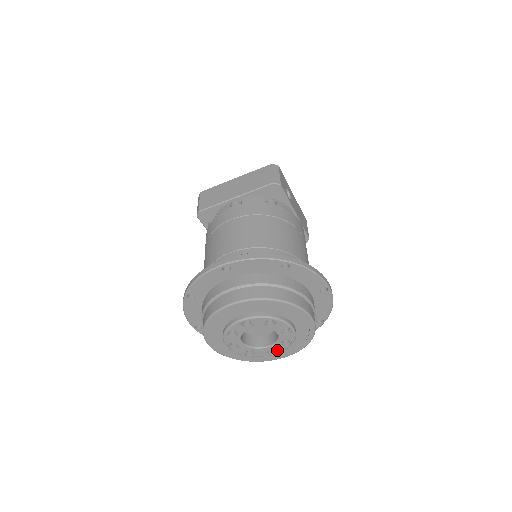
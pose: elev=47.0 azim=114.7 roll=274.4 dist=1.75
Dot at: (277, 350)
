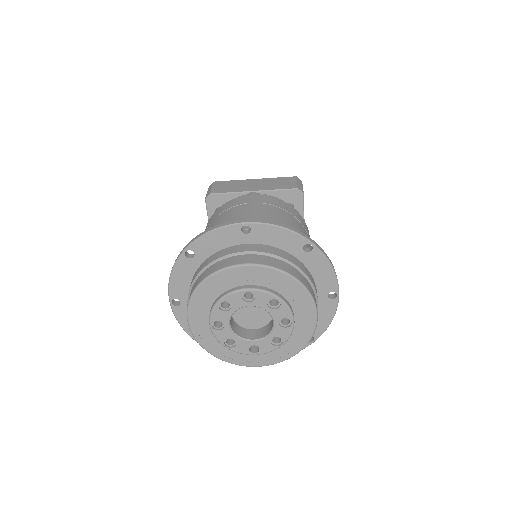
Dot at: (262, 349)
